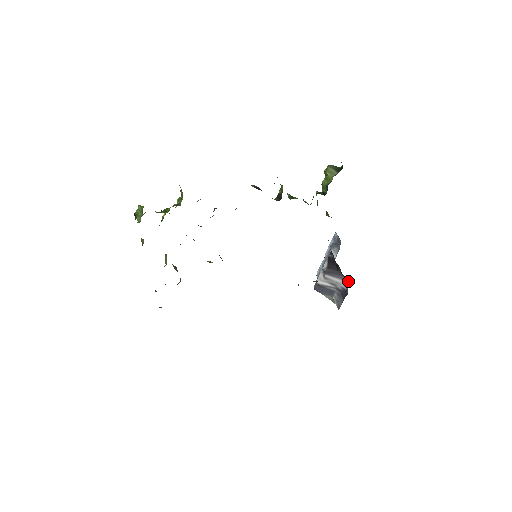
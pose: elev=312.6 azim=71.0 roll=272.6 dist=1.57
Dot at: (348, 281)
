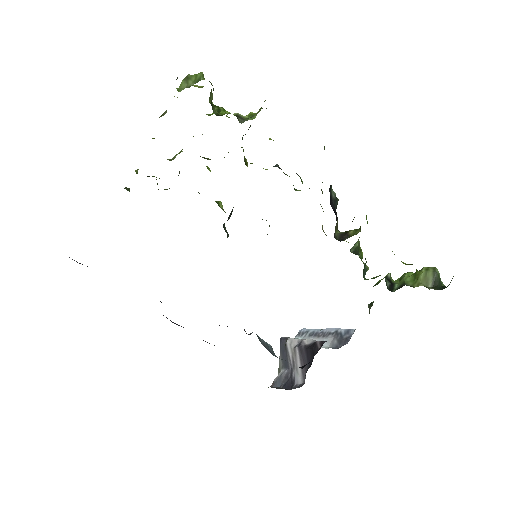
Dot at: (303, 384)
